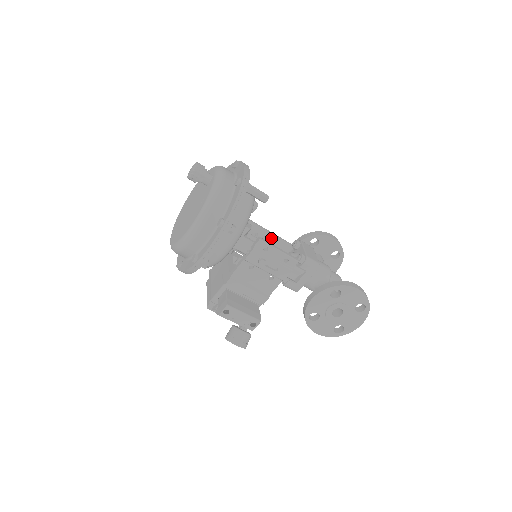
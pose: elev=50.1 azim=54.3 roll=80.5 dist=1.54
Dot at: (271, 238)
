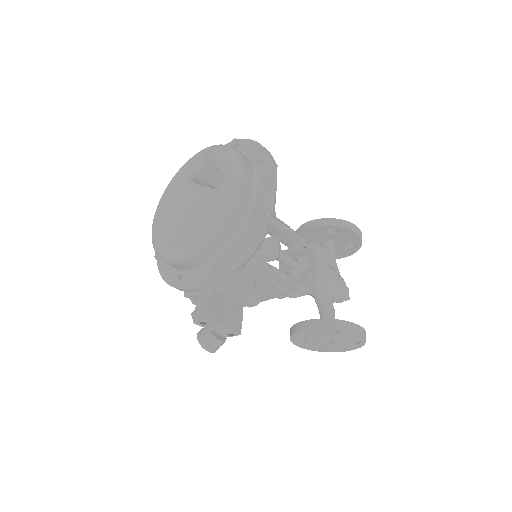
Dot at: occluded
